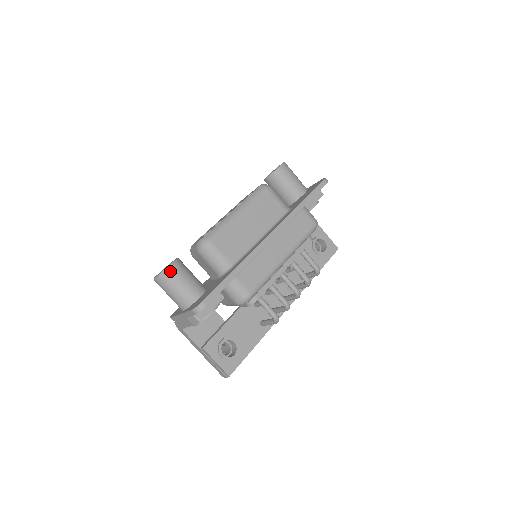
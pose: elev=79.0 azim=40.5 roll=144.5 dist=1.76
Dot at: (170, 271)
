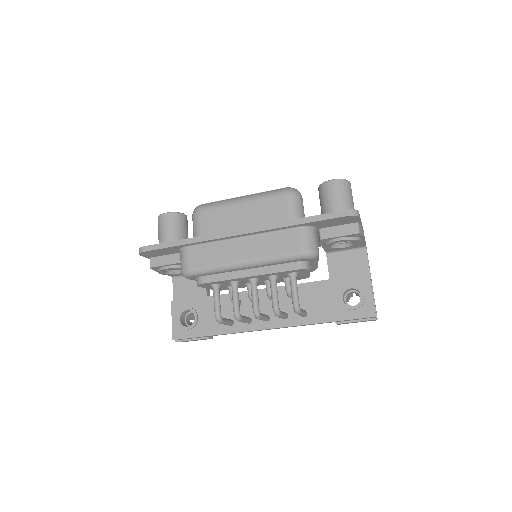
Dot at: (163, 217)
